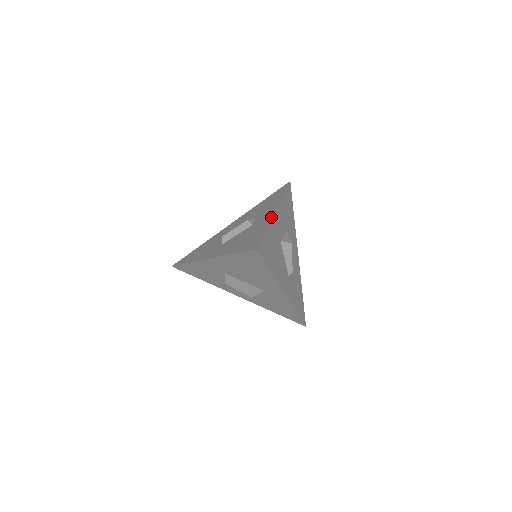
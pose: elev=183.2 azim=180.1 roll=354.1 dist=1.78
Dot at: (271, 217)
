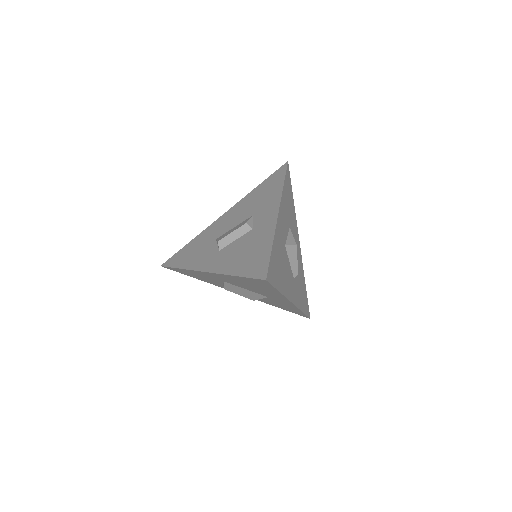
Dot at: (275, 224)
